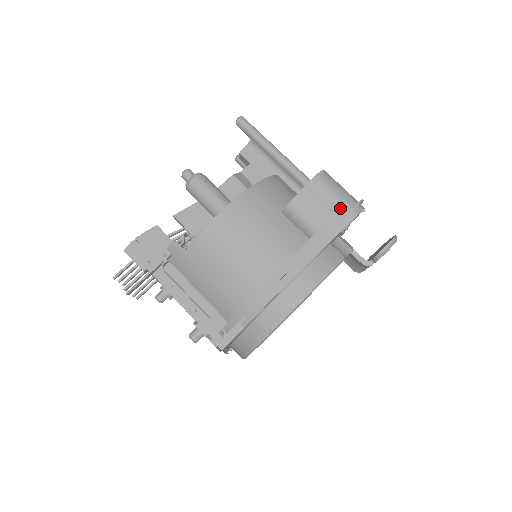
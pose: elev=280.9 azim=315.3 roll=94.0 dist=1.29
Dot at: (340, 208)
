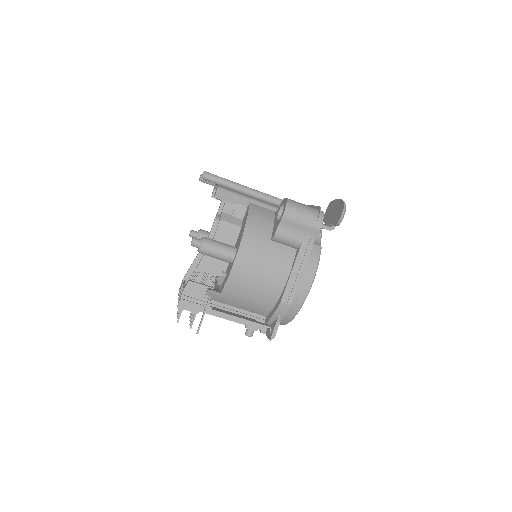
Dot at: (310, 225)
